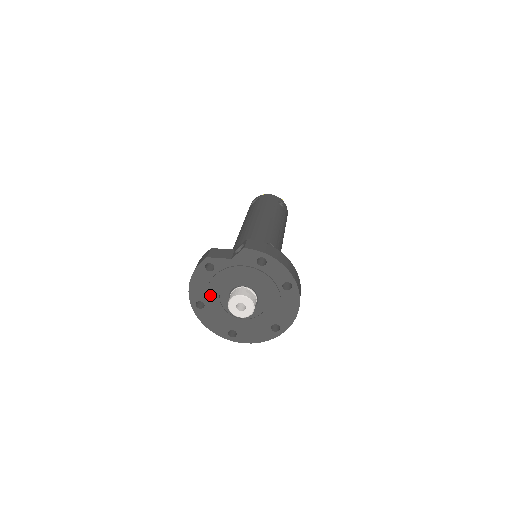
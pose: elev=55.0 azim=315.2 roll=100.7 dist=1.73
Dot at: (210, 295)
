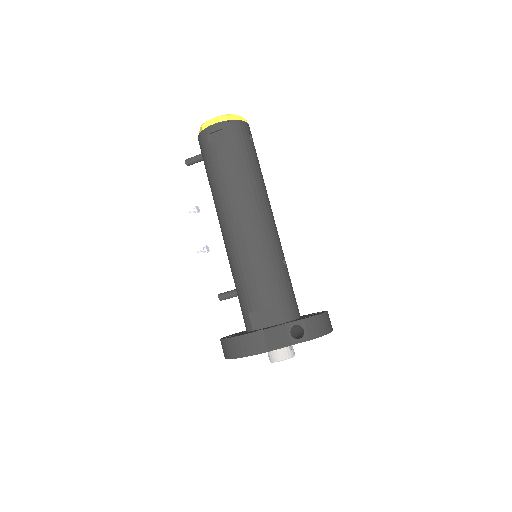
Dot at: occluded
